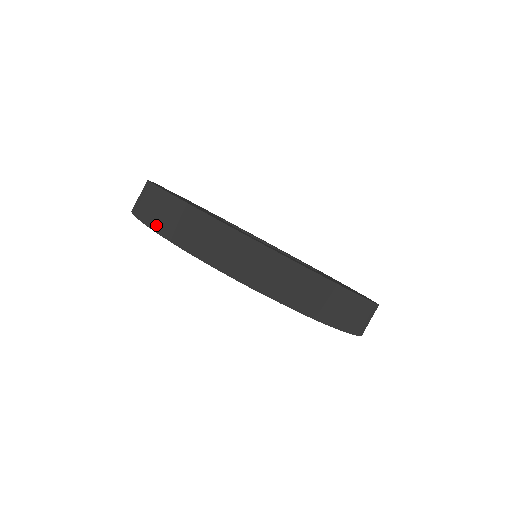
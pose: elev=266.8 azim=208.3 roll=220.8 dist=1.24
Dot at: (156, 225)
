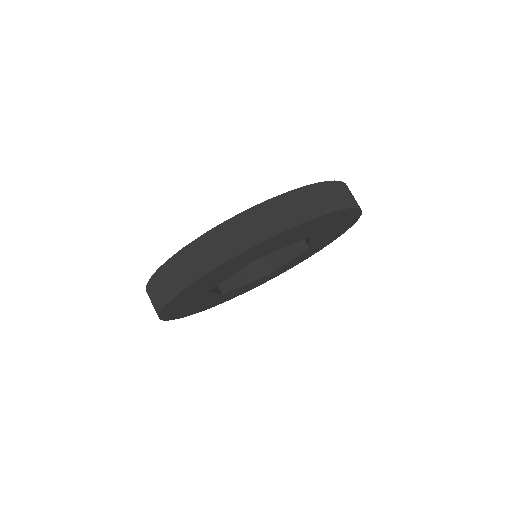
Dot at: occluded
